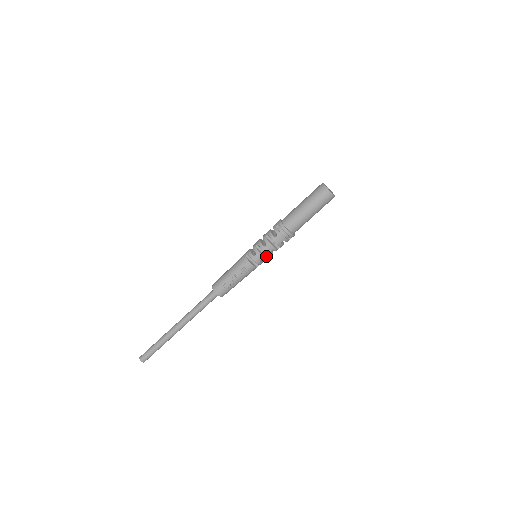
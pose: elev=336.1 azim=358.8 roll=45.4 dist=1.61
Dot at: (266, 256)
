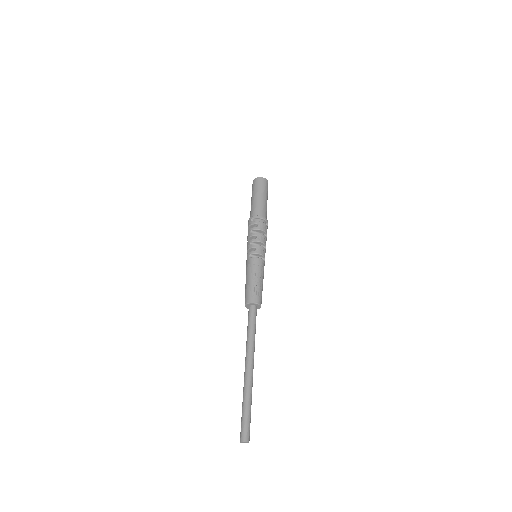
Dot at: occluded
